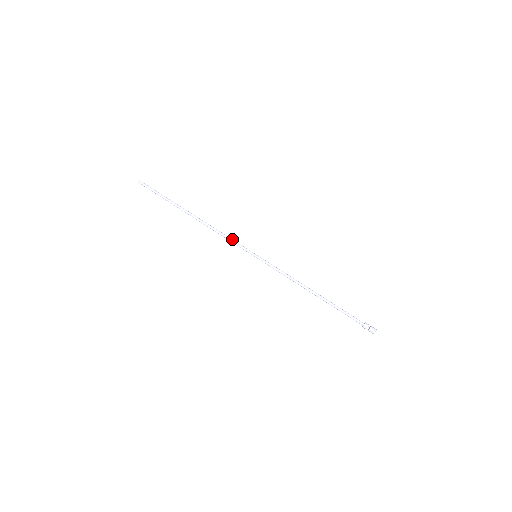
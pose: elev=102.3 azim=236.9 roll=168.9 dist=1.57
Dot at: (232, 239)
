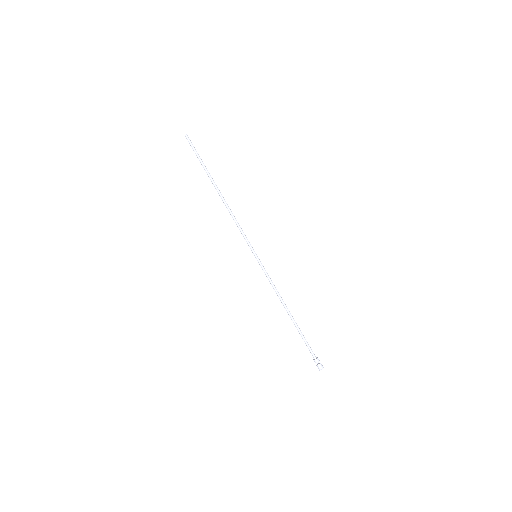
Dot at: occluded
